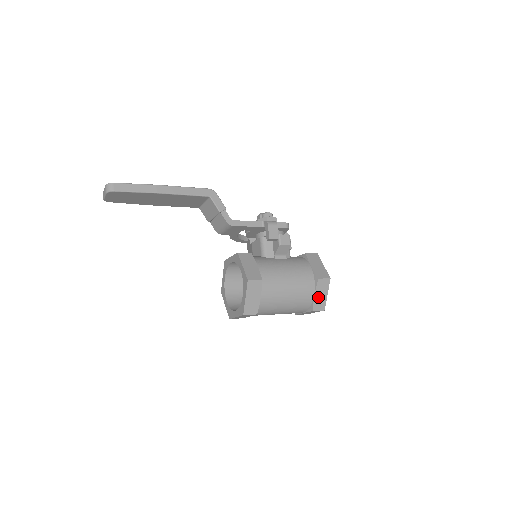
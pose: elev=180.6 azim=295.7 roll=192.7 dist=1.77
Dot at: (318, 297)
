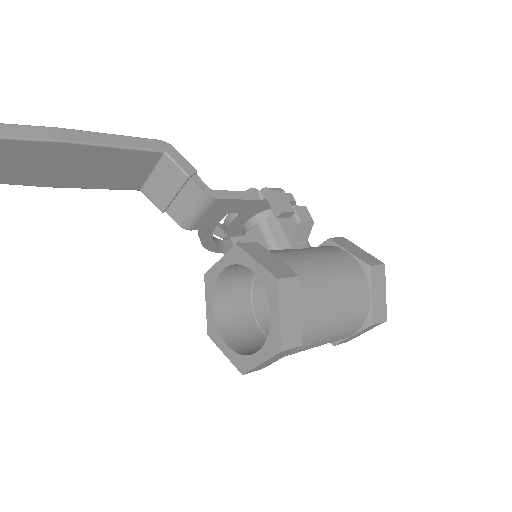
Dot at: (376, 299)
